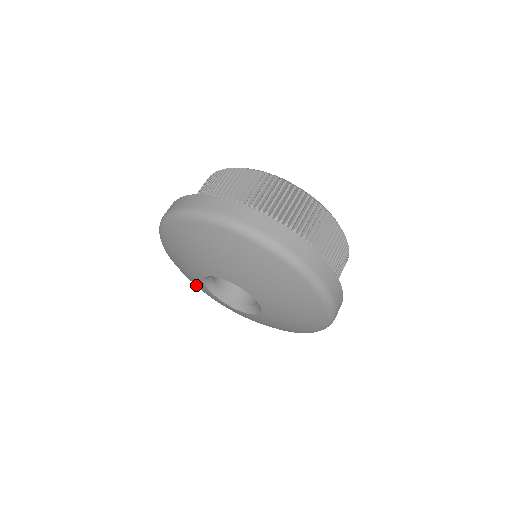
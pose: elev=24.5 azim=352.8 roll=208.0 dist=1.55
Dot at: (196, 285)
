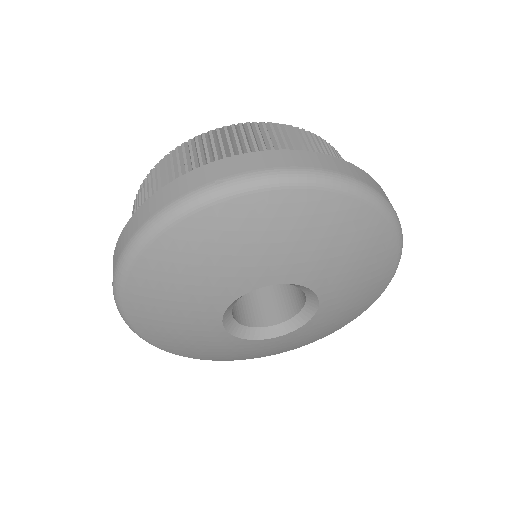
Dot at: (199, 349)
